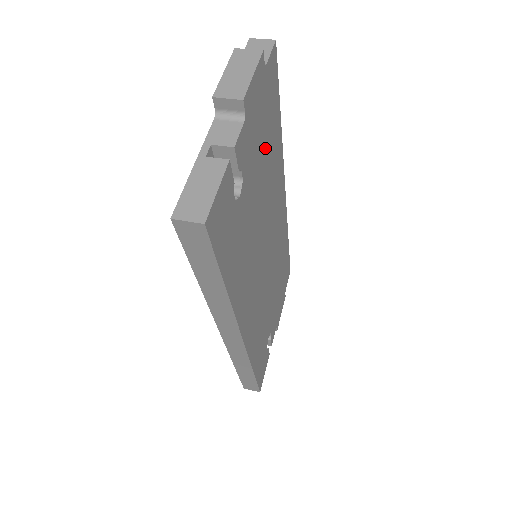
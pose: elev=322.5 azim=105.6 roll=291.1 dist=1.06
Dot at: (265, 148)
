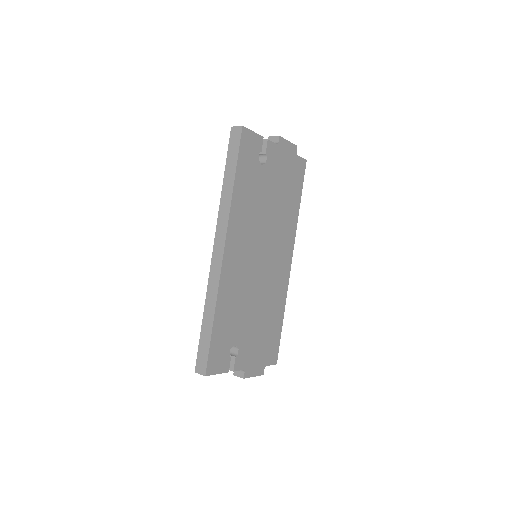
Dot at: (284, 188)
